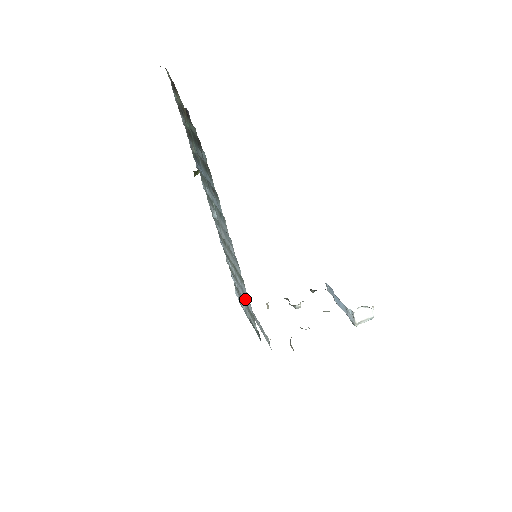
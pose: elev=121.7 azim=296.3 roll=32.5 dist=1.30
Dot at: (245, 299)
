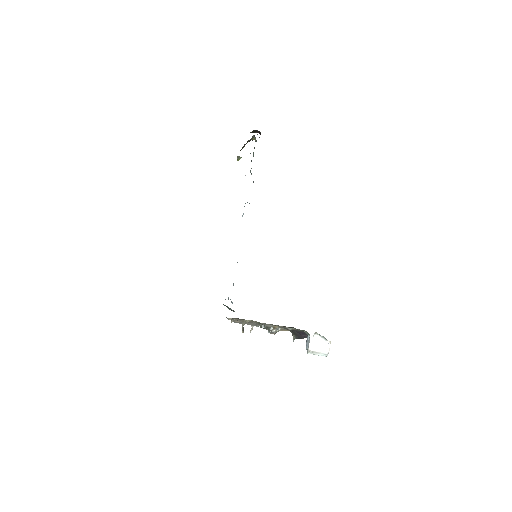
Dot at: occluded
